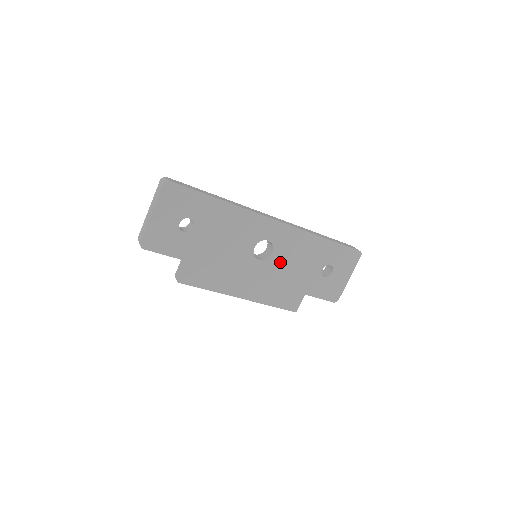
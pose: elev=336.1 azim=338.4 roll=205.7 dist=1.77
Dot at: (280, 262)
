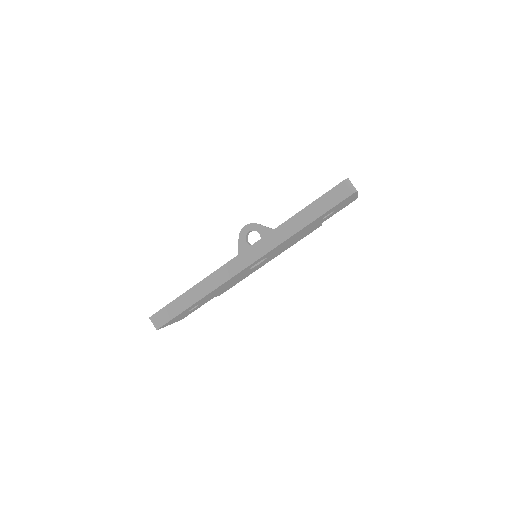
Dot at: occluded
